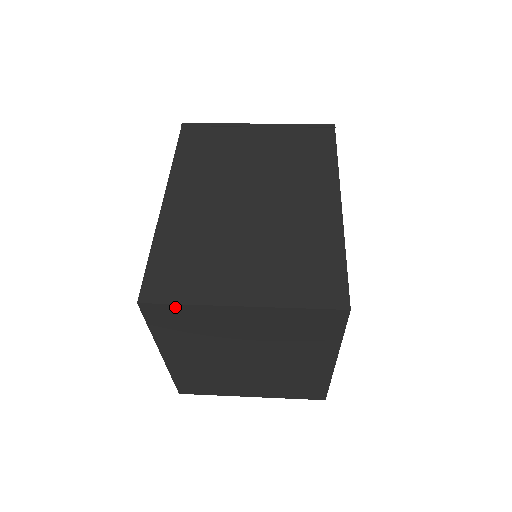
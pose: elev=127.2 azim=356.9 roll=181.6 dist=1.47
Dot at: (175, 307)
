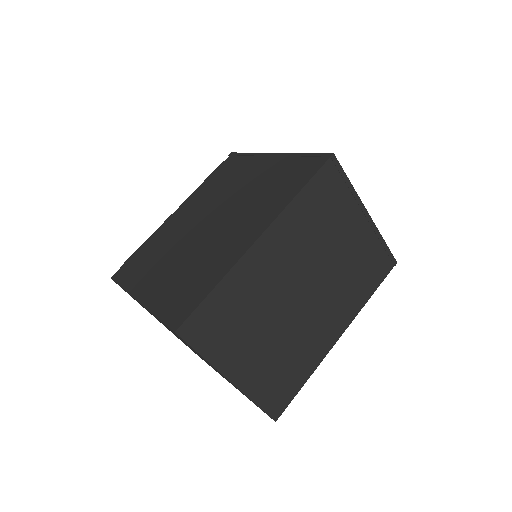
Dot at: (194, 349)
